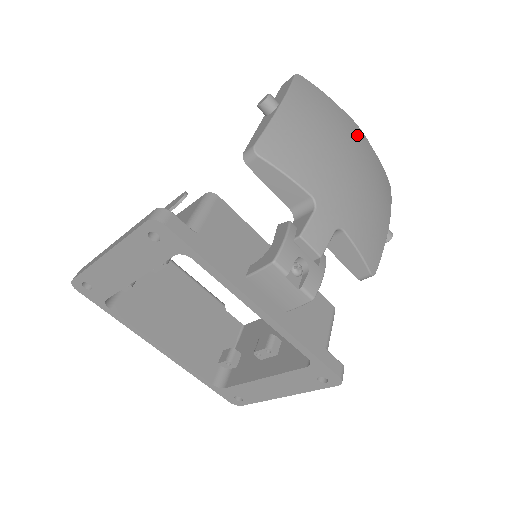
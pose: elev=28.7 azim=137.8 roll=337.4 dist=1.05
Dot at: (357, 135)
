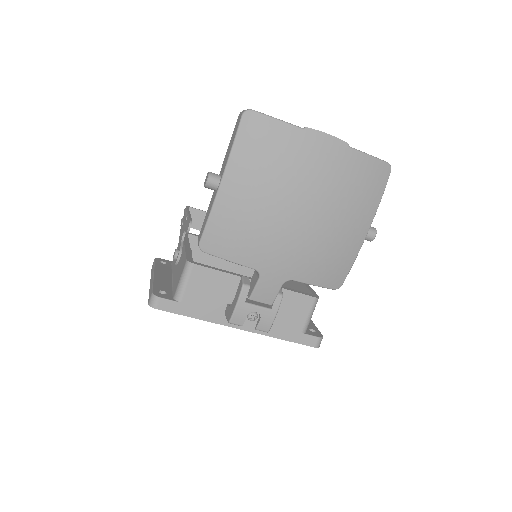
Dot at: (322, 160)
